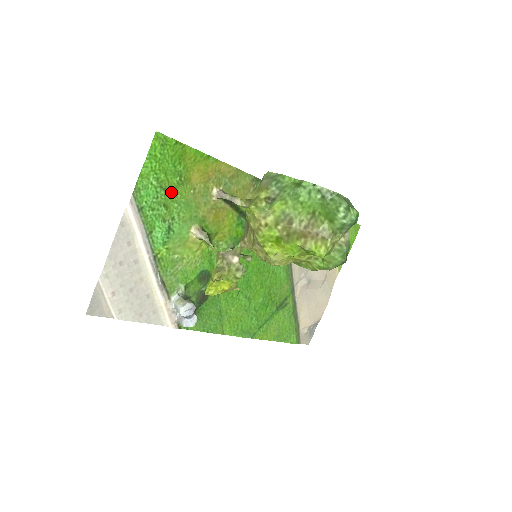
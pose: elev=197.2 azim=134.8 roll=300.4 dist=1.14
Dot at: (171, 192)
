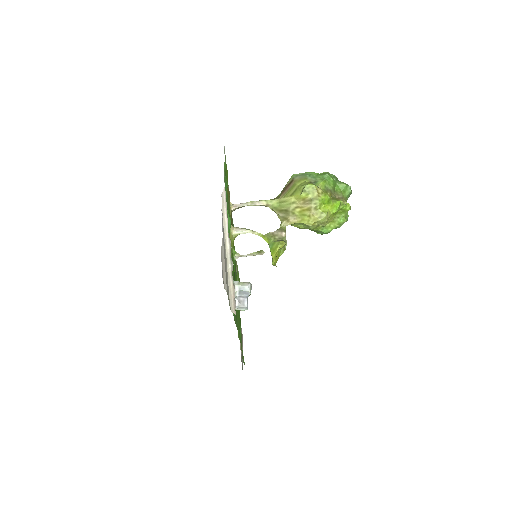
Dot at: occluded
